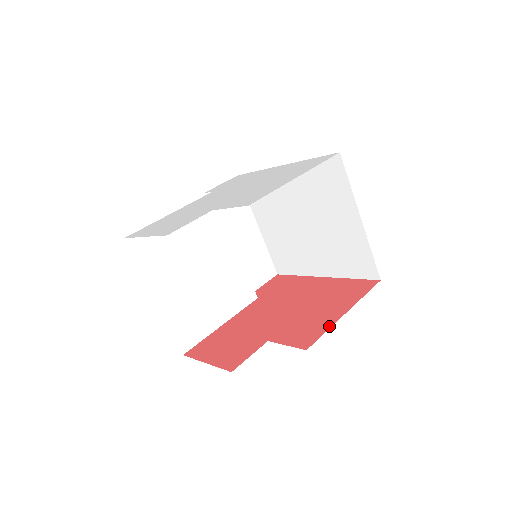
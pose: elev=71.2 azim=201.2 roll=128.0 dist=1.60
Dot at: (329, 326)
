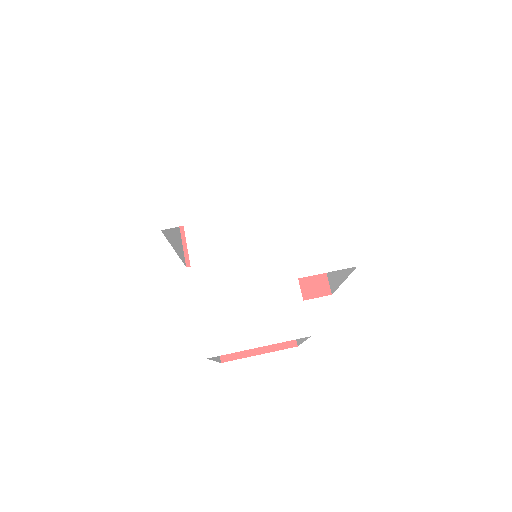
Dot at: occluded
